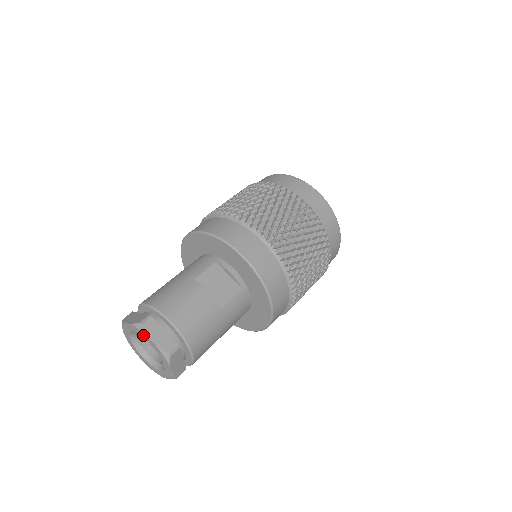
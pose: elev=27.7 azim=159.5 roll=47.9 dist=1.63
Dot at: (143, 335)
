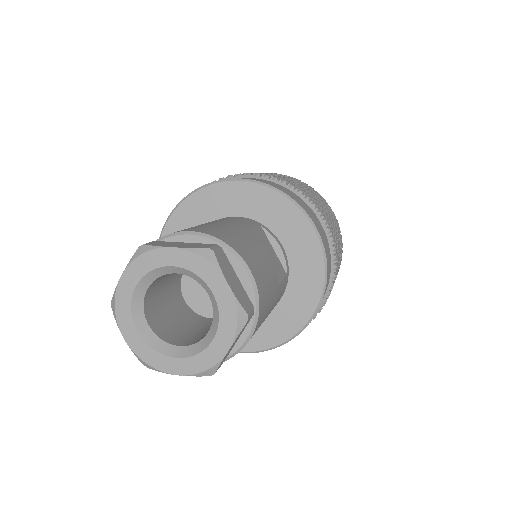
Dot at: (207, 272)
